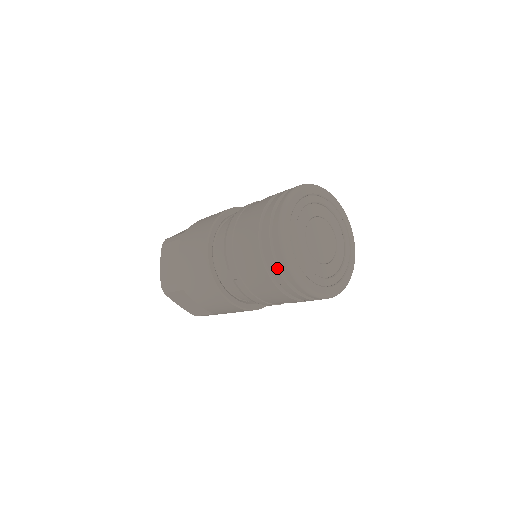
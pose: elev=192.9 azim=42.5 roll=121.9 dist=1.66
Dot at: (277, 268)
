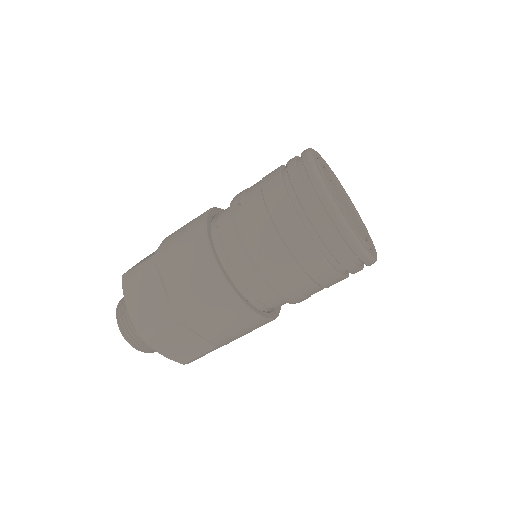
Dot at: (297, 170)
